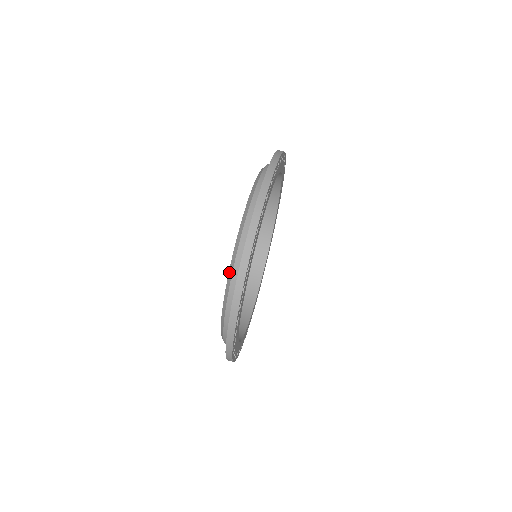
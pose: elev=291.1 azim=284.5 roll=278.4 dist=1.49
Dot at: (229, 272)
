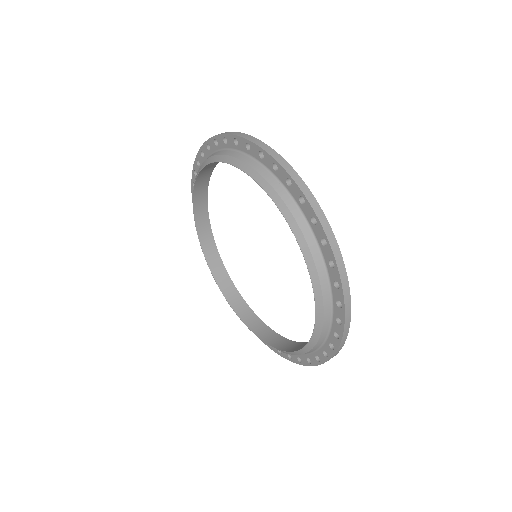
Dot at: (233, 164)
